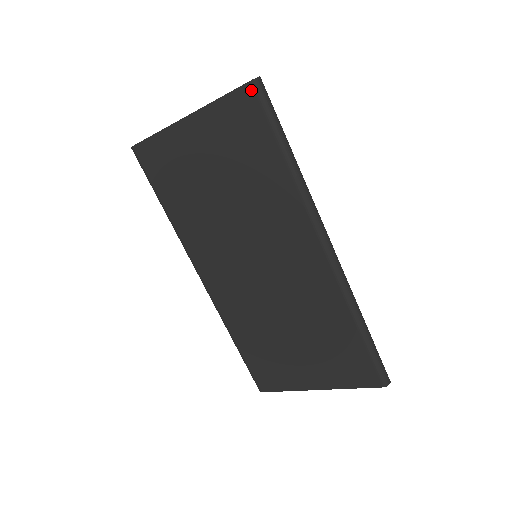
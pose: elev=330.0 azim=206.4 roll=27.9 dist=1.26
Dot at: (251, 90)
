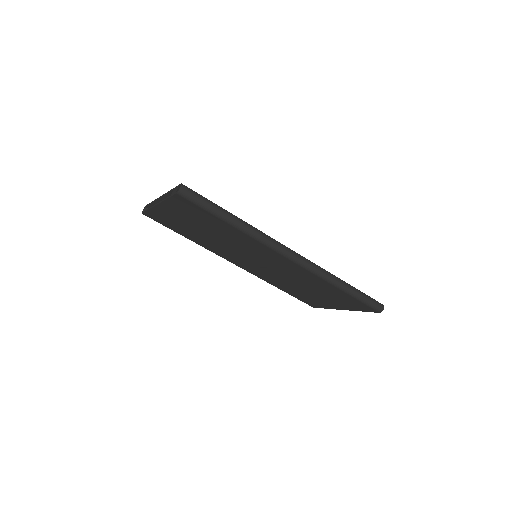
Dot at: (181, 197)
